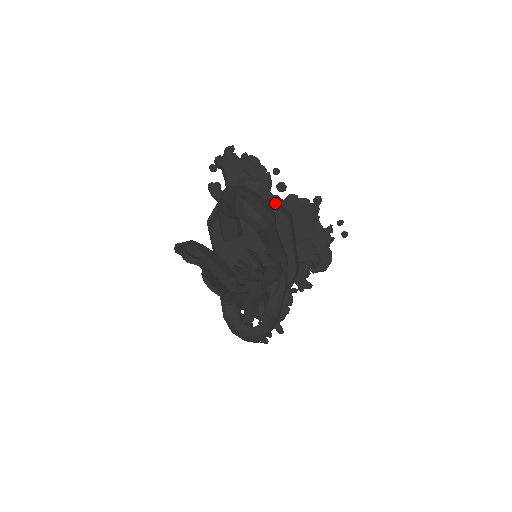
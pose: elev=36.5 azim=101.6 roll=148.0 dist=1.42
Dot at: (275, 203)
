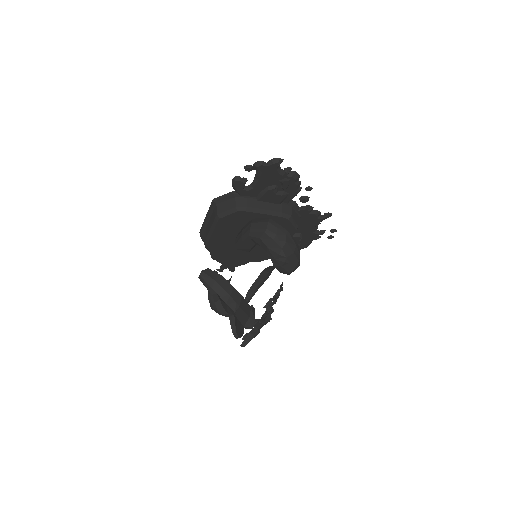
Dot at: (293, 214)
